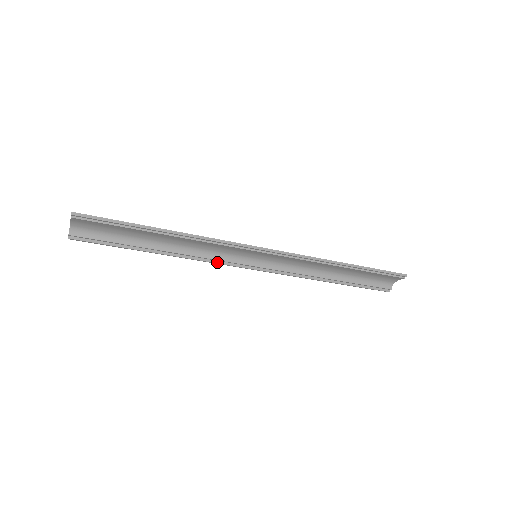
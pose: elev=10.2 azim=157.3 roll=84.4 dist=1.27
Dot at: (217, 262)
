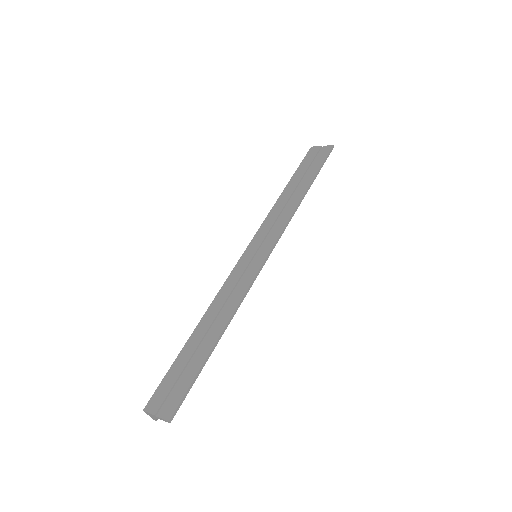
Dot at: occluded
